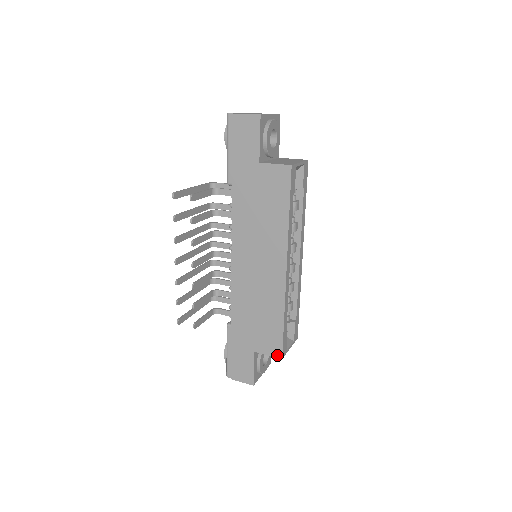
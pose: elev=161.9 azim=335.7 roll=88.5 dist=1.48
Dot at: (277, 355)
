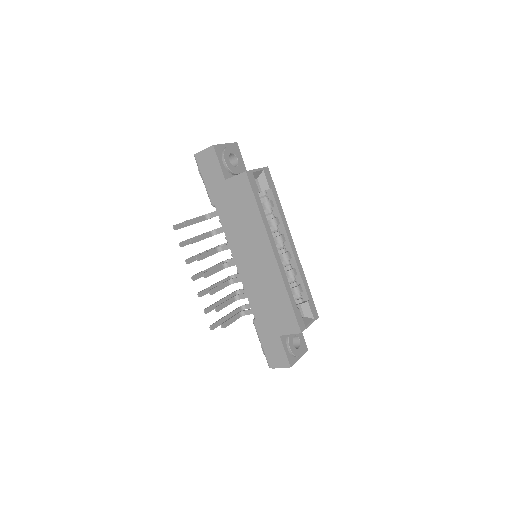
Dot at: (296, 331)
